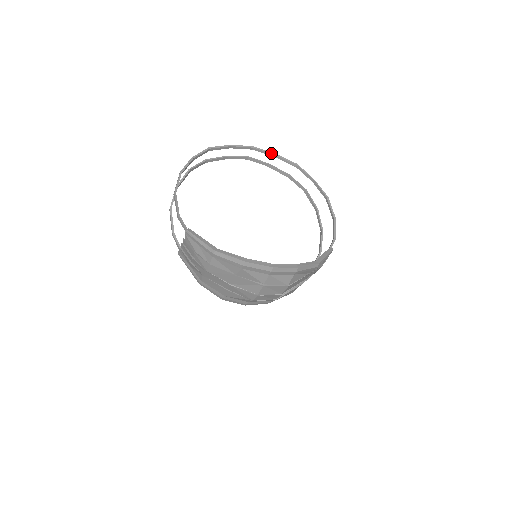
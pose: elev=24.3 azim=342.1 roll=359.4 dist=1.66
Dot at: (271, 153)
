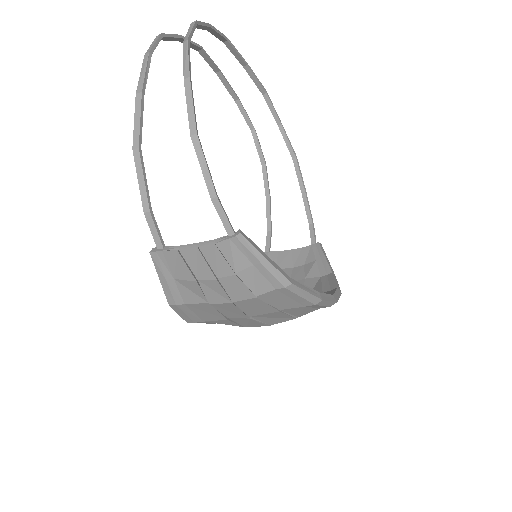
Dot at: (243, 60)
